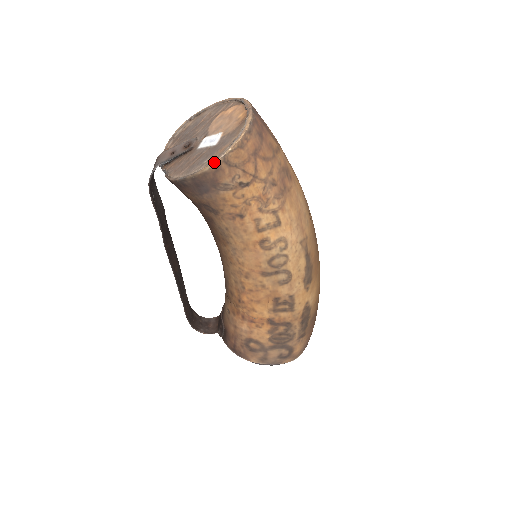
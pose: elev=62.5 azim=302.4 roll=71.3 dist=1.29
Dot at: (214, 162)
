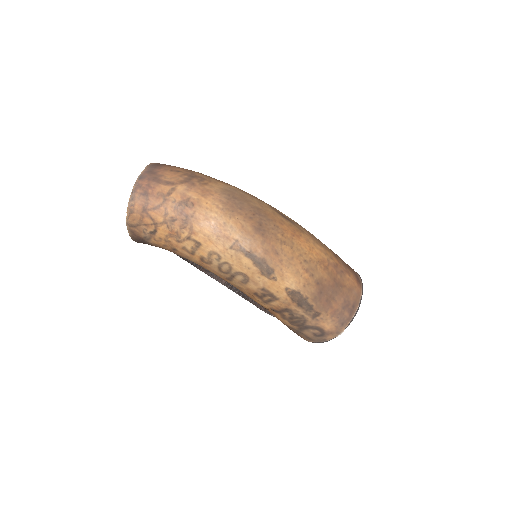
Dot at: (127, 229)
